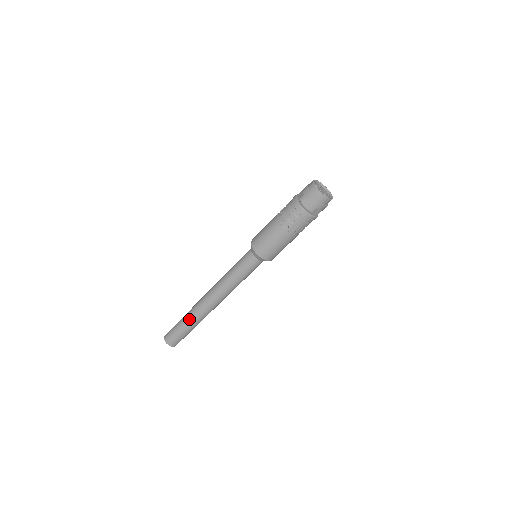
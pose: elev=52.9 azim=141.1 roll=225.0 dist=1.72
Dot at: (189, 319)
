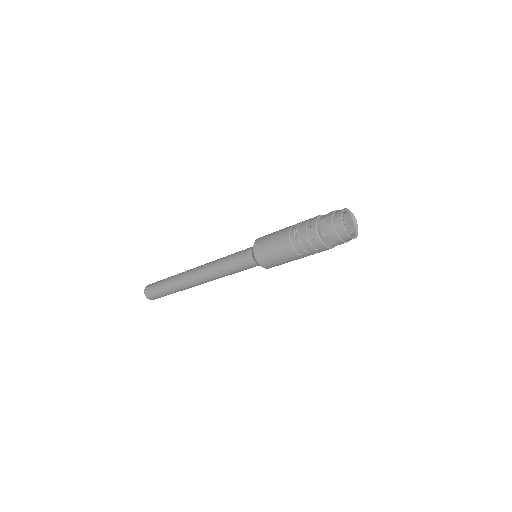
Dot at: (174, 288)
